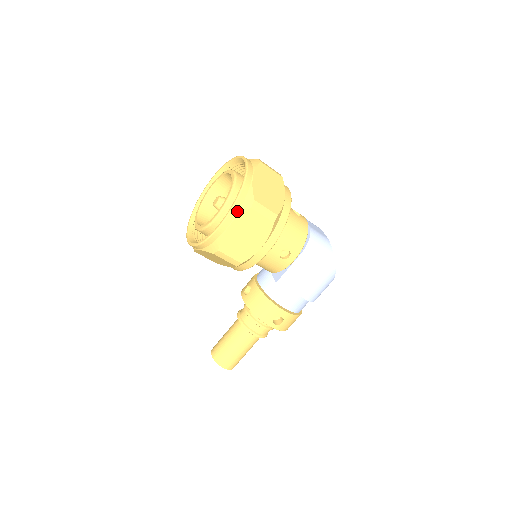
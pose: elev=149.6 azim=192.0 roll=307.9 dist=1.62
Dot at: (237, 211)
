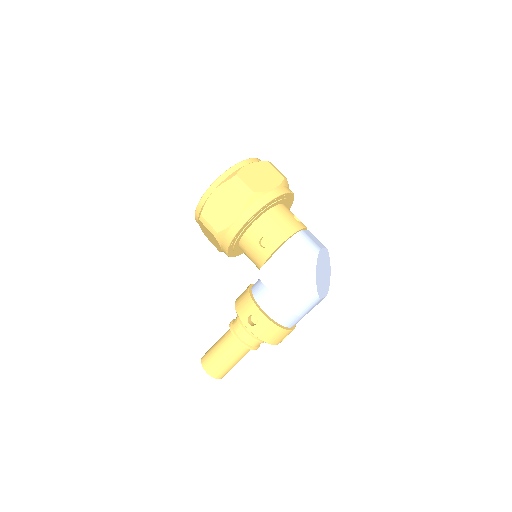
Dot at: (221, 182)
